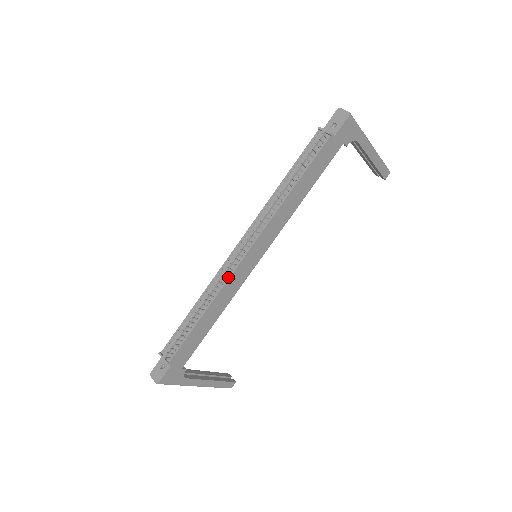
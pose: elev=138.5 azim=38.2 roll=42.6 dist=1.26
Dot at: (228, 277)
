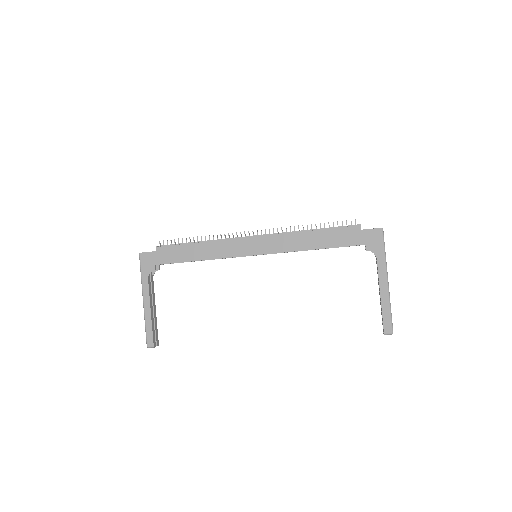
Dot at: (231, 239)
